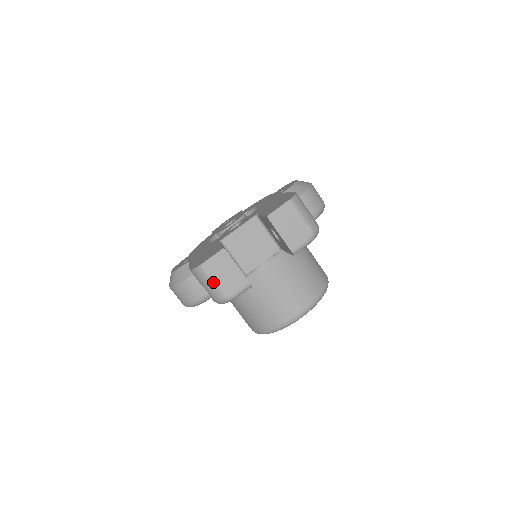
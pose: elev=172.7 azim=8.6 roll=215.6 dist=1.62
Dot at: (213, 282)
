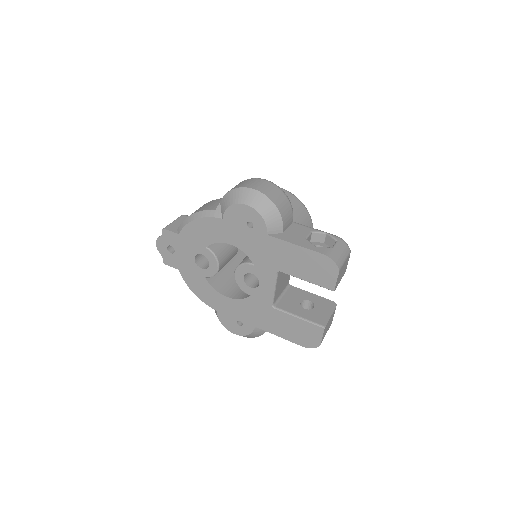
Dot at: occluded
